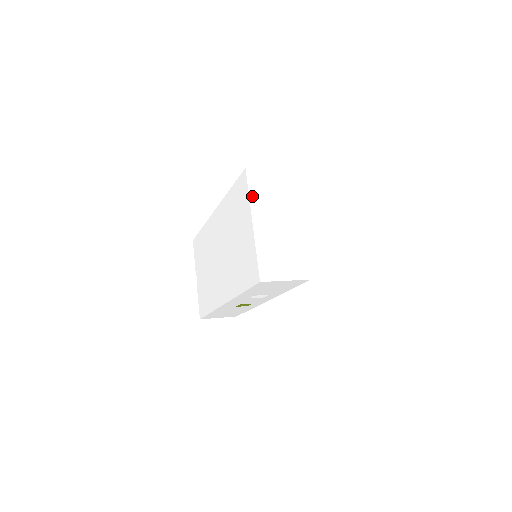
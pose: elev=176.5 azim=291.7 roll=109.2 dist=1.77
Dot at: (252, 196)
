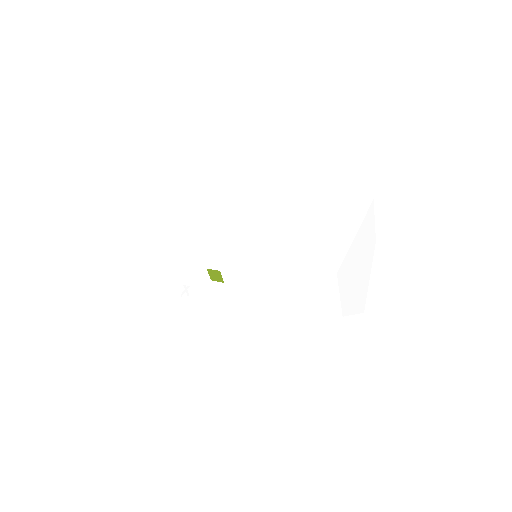
Dot at: (365, 219)
